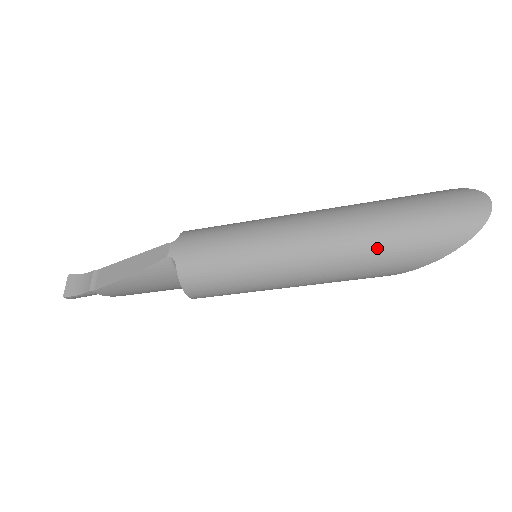
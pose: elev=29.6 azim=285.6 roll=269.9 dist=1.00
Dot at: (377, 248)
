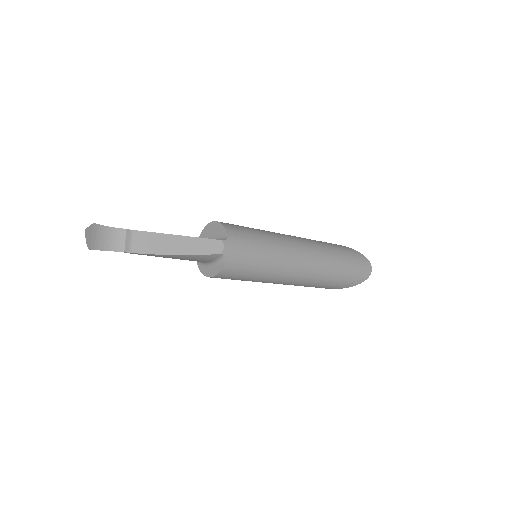
Dot at: (326, 280)
